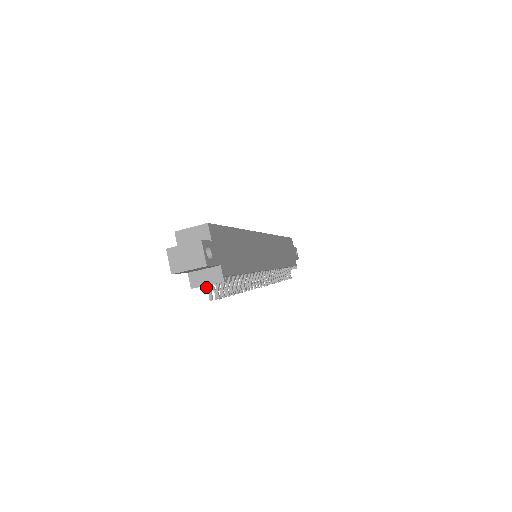
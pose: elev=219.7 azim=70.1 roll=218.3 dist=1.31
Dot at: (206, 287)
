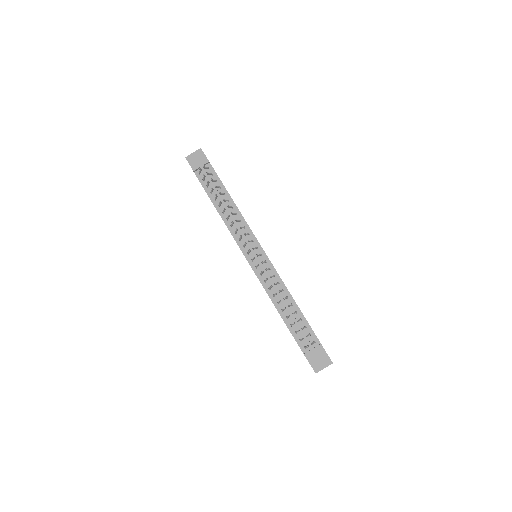
Dot at: (200, 171)
